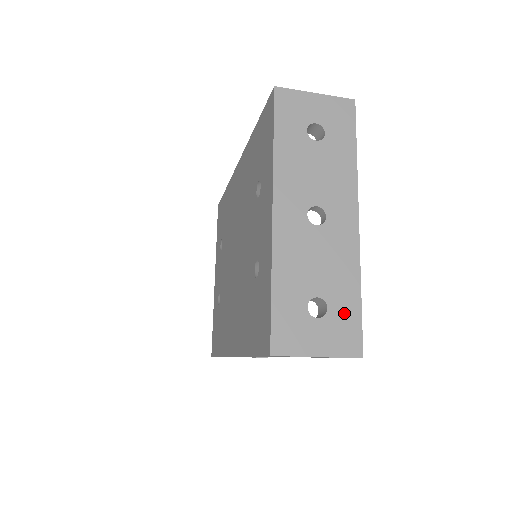
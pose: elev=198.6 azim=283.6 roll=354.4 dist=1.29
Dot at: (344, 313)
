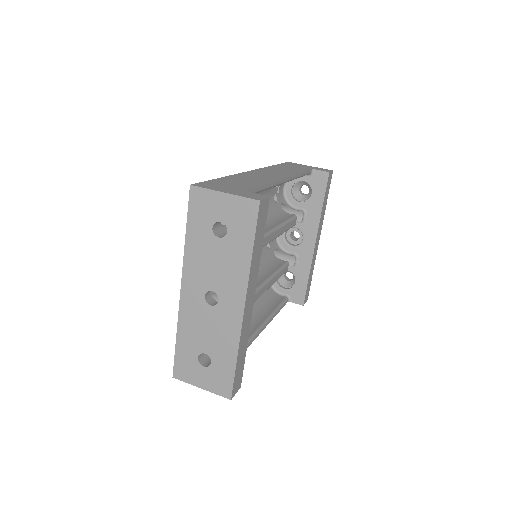
Dot at: (222, 369)
